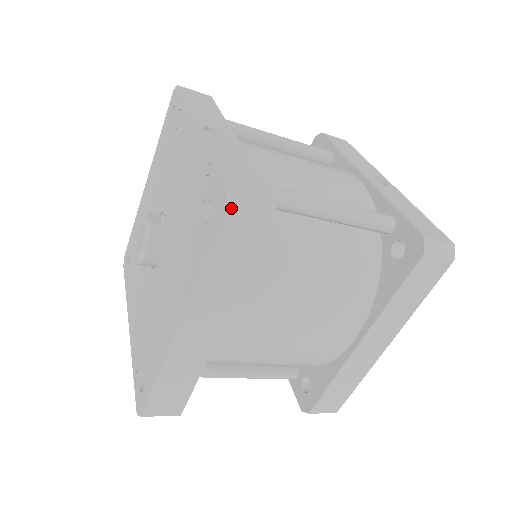
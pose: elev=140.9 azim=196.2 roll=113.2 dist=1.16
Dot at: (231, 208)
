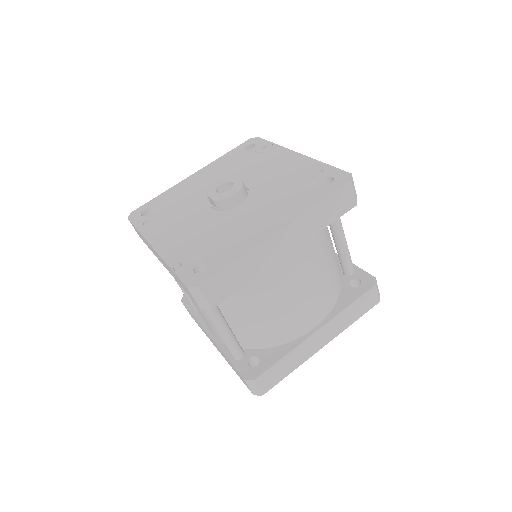
Dot at: (352, 181)
